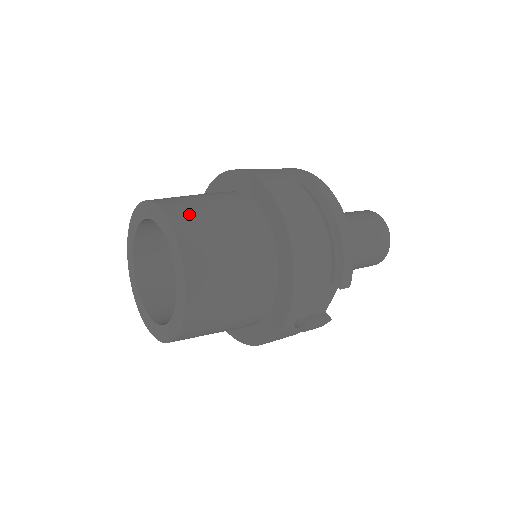
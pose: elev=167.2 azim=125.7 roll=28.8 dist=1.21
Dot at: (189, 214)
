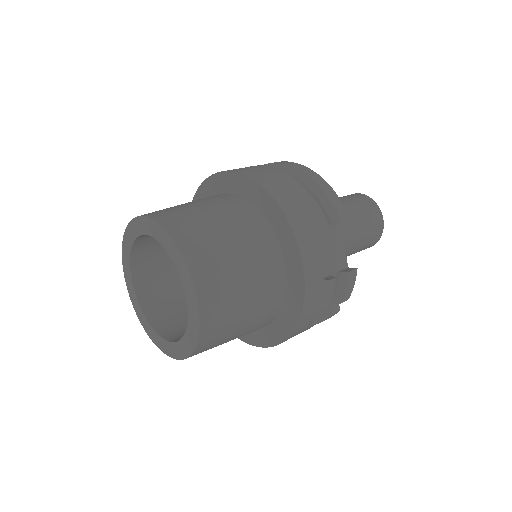
Dot at: (163, 210)
